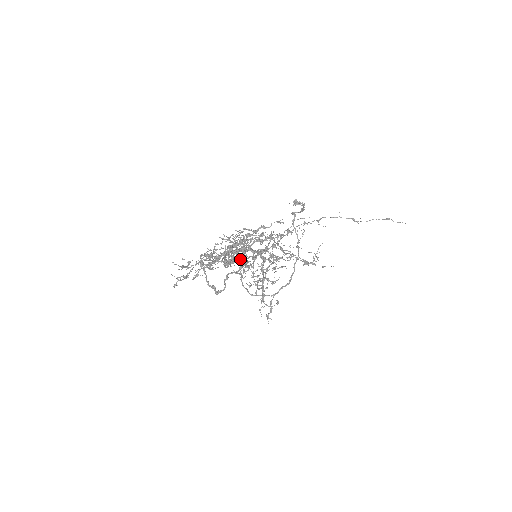
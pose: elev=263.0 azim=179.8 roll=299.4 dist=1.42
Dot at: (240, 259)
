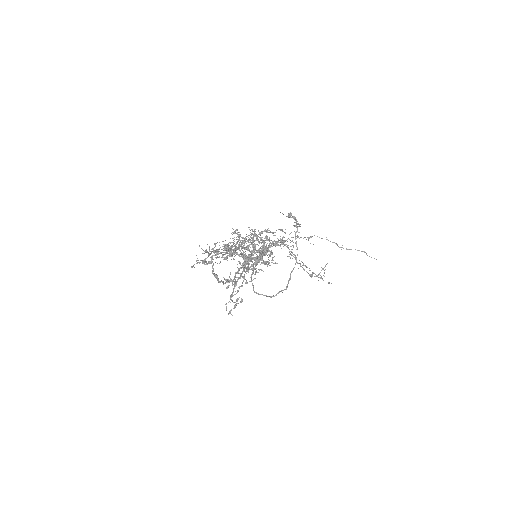
Dot at: occluded
